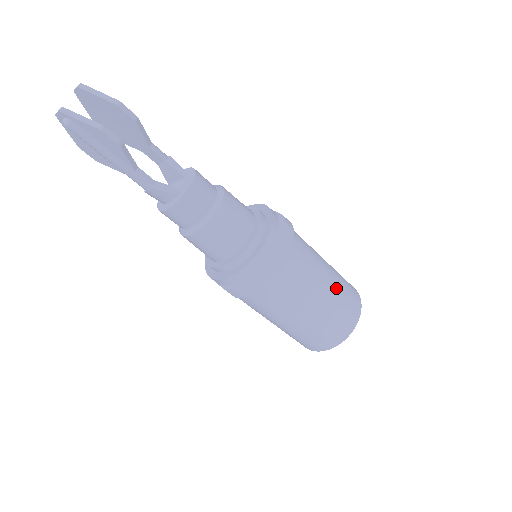
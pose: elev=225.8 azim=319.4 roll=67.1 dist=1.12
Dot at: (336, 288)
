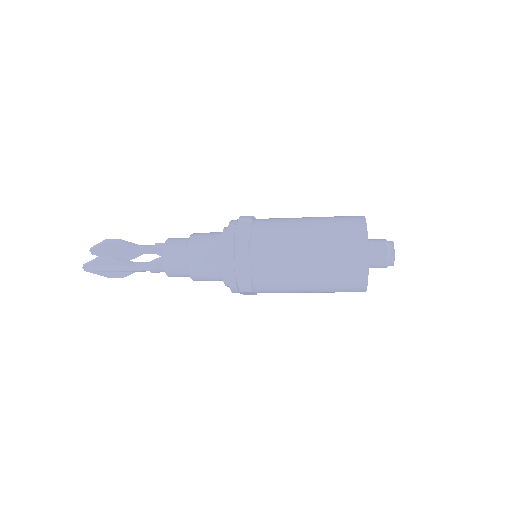
Dot at: (321, 227)
